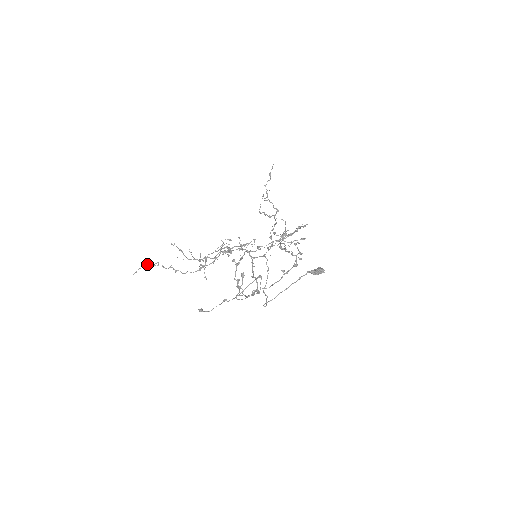
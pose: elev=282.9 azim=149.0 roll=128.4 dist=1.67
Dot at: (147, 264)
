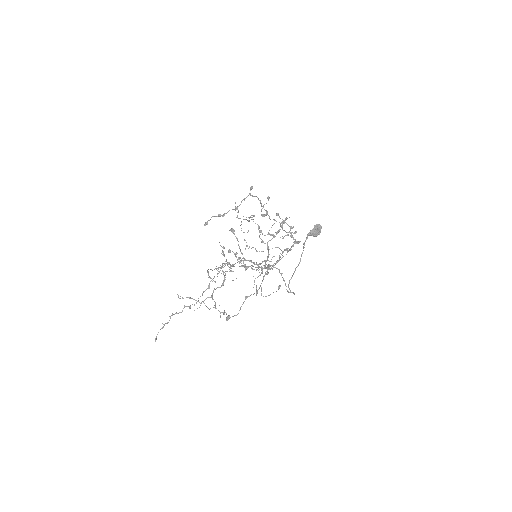
Dot at: (163, 324)
